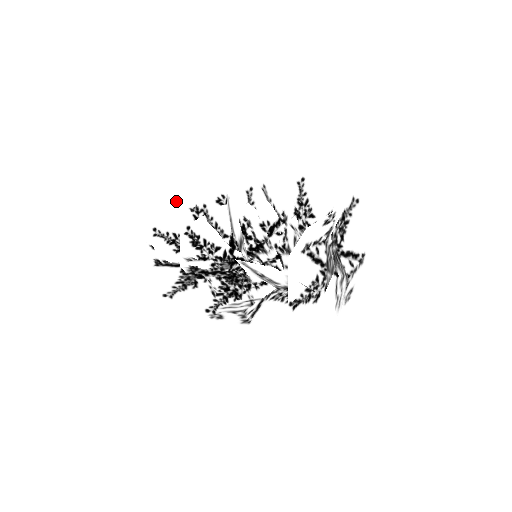
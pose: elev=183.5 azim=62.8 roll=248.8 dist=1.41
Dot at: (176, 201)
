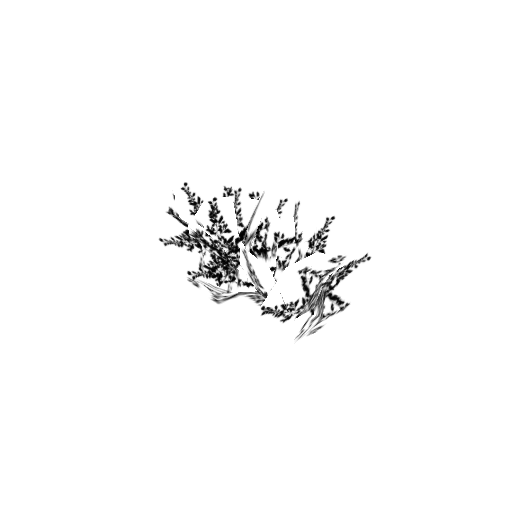
Dot at: (217, 173)
